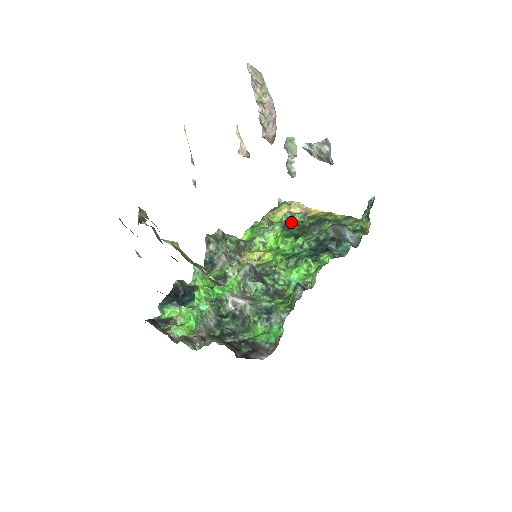
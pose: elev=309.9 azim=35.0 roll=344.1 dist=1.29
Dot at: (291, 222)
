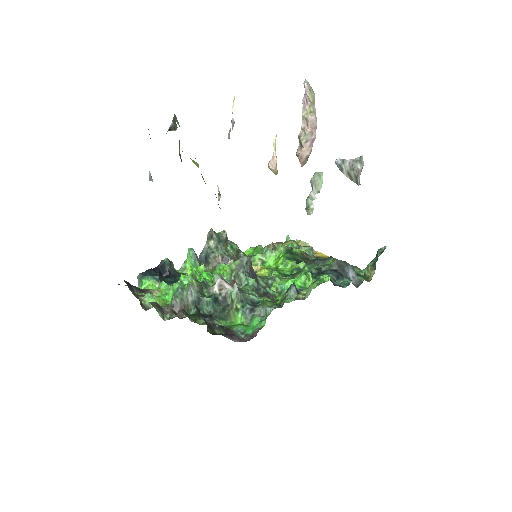
Dot at: (296, 249)
